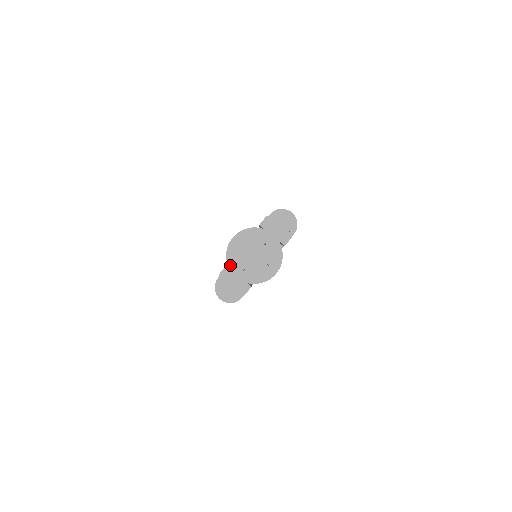
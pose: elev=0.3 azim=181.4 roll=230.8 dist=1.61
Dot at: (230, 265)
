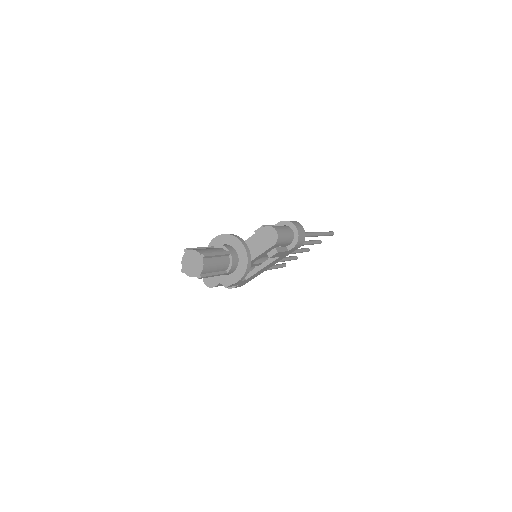
Dot at: occluded
